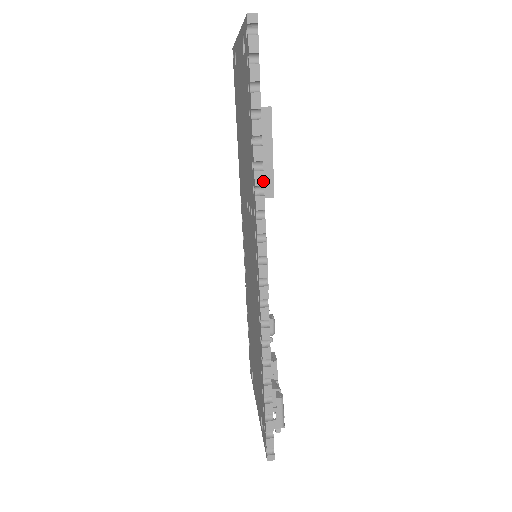
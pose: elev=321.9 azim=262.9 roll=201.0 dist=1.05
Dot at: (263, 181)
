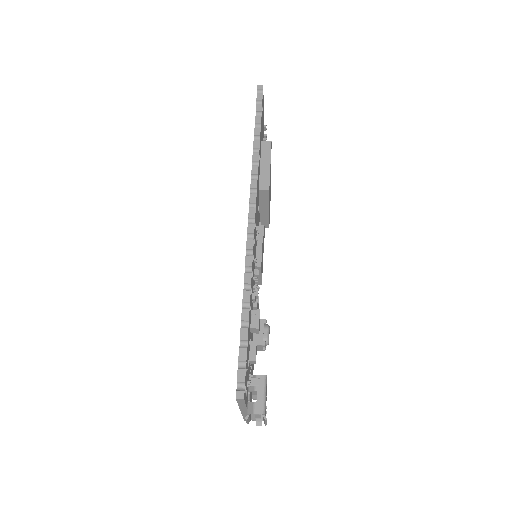
Dot at: (258, 158)
